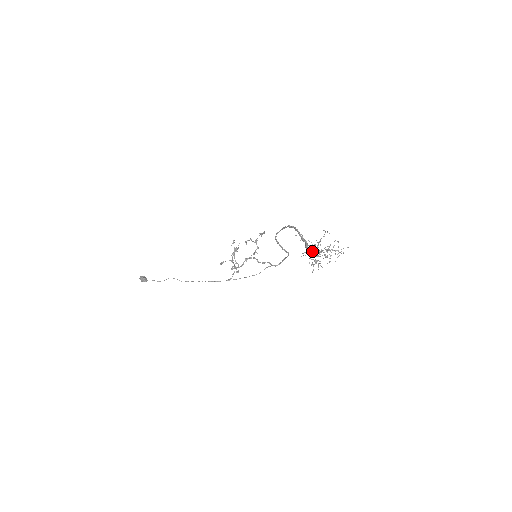
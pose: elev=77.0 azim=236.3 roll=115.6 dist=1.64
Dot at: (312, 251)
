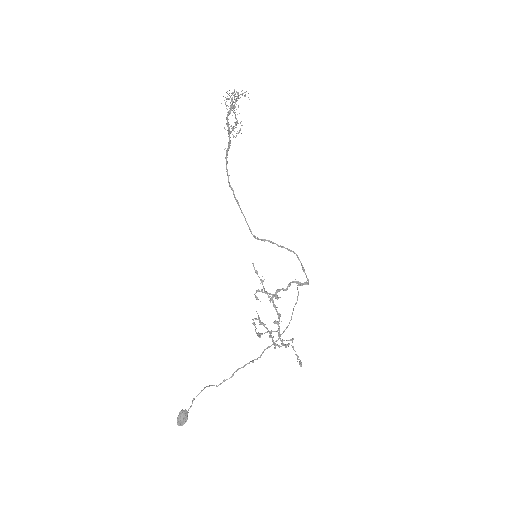
Dot at: occluded
